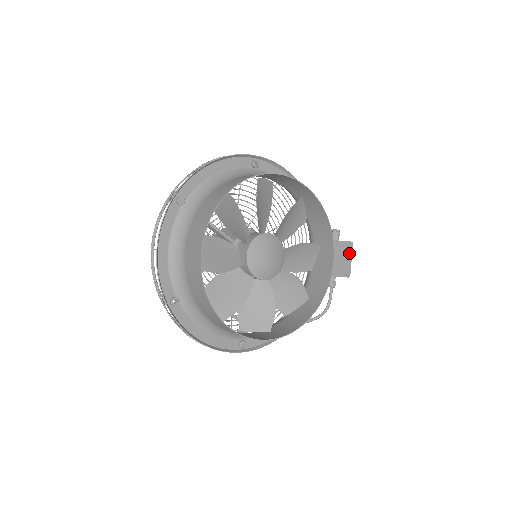
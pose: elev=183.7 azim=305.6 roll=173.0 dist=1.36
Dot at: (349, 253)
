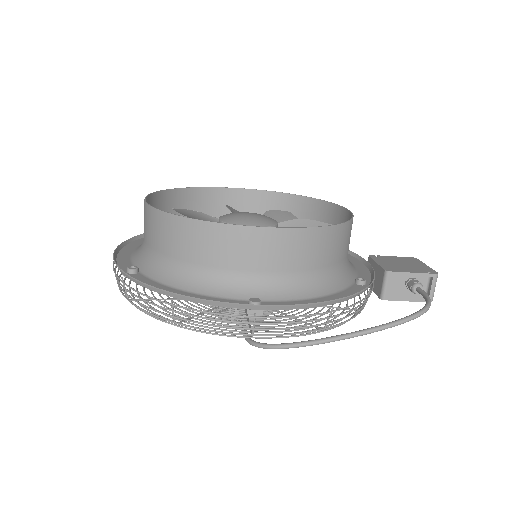
Dot at: (417, 263)
